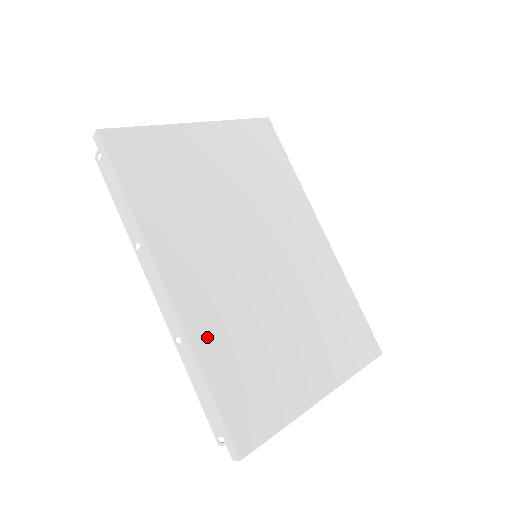
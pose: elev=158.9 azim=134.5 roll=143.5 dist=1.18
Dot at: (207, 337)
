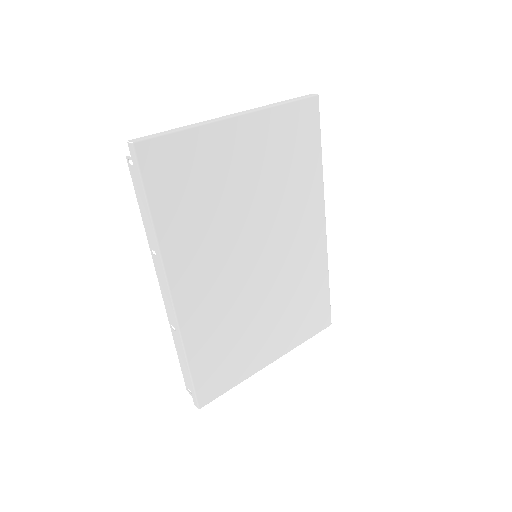
Dot at: (196, 332)
